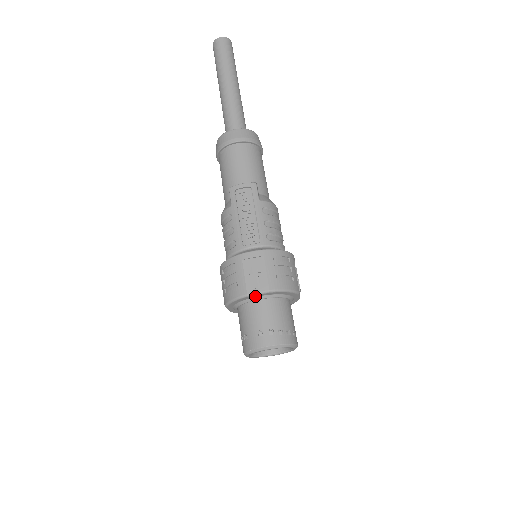
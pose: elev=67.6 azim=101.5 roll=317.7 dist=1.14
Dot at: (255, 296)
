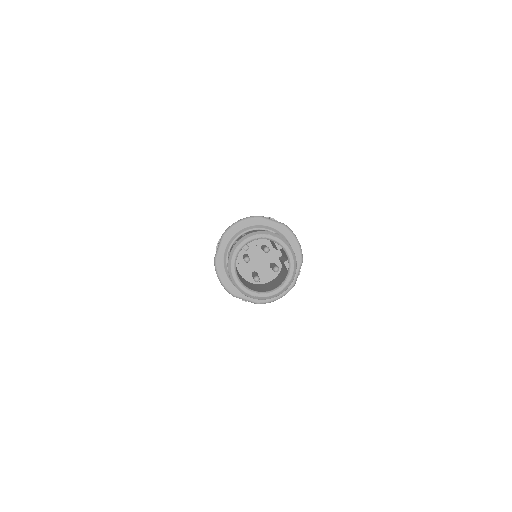
Dot at: (266, 224)
